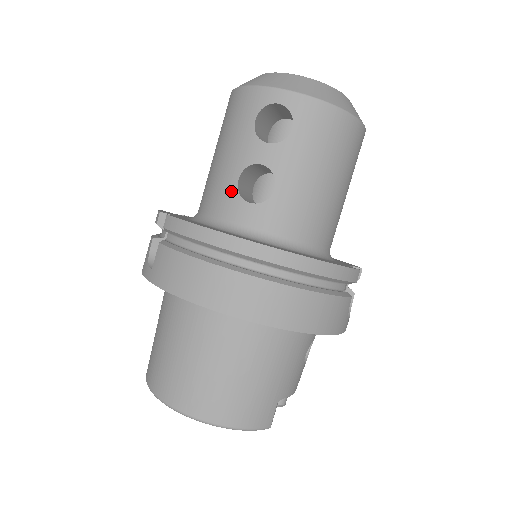
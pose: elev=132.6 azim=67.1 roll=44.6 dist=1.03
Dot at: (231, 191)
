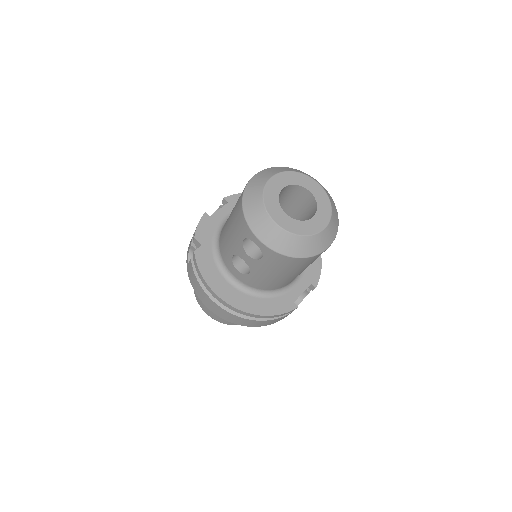
Dot at: (229, 257)
